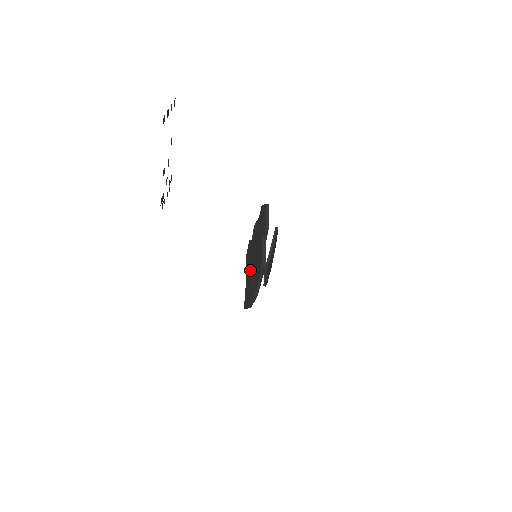
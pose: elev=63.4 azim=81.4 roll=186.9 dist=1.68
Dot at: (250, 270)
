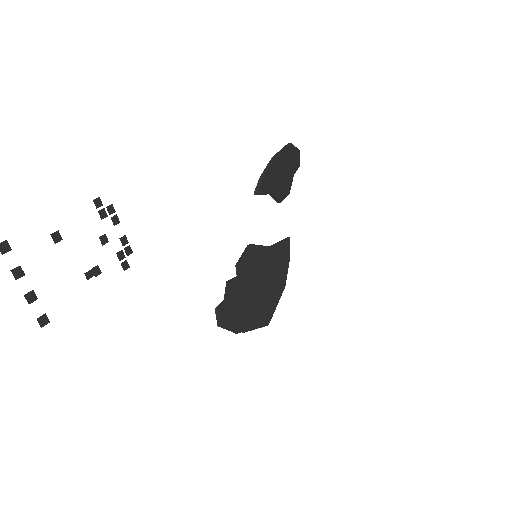
Dot at: occluded
